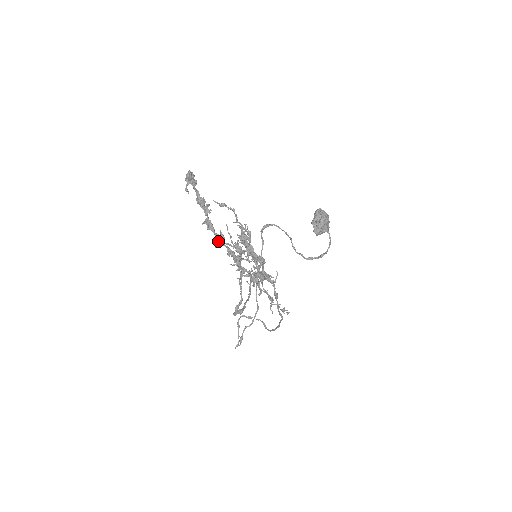
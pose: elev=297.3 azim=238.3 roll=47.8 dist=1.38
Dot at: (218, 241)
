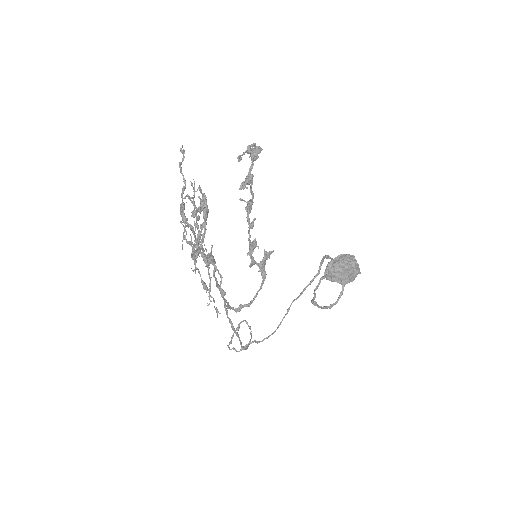
Dot at: (187, 194)
